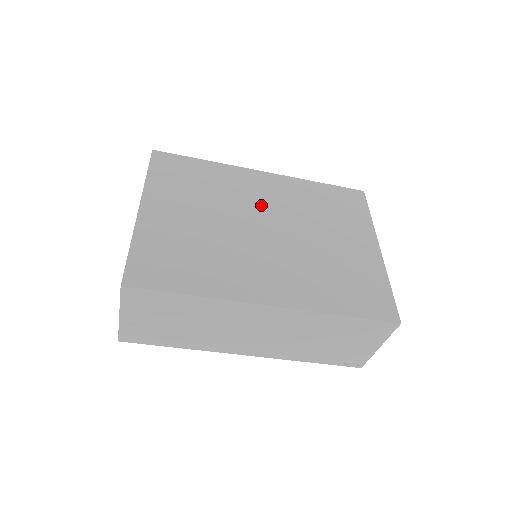
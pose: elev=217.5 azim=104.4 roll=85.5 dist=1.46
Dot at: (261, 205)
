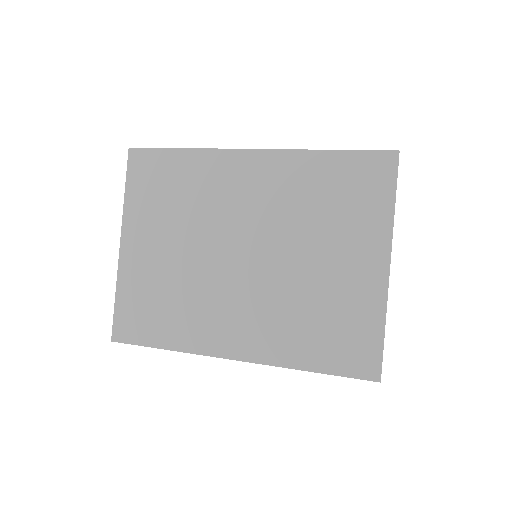
Dot at: (241, 215)
